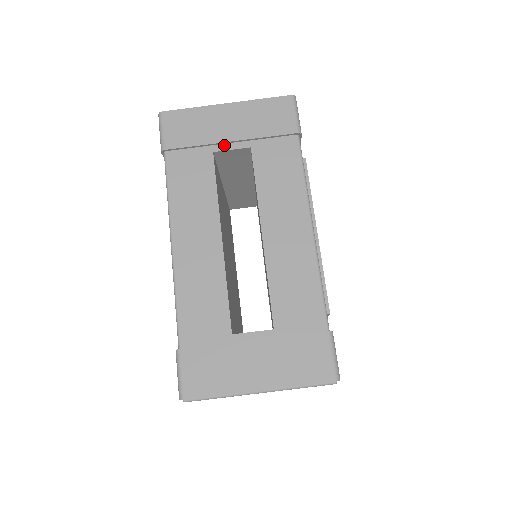
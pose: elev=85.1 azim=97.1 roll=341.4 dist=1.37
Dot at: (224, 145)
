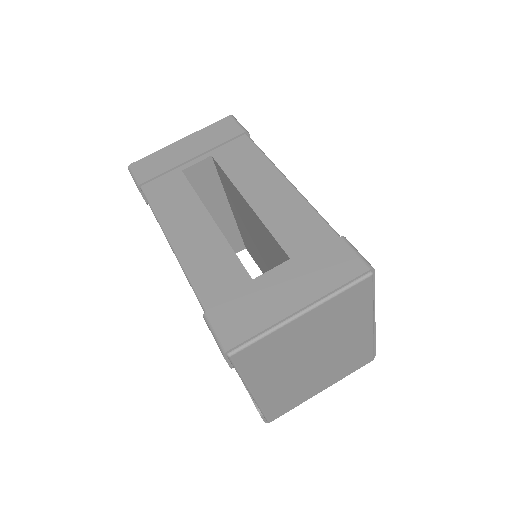
Dot at: (189, 163)
